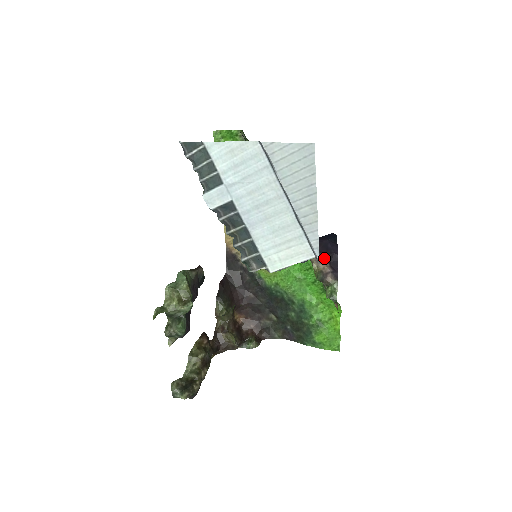
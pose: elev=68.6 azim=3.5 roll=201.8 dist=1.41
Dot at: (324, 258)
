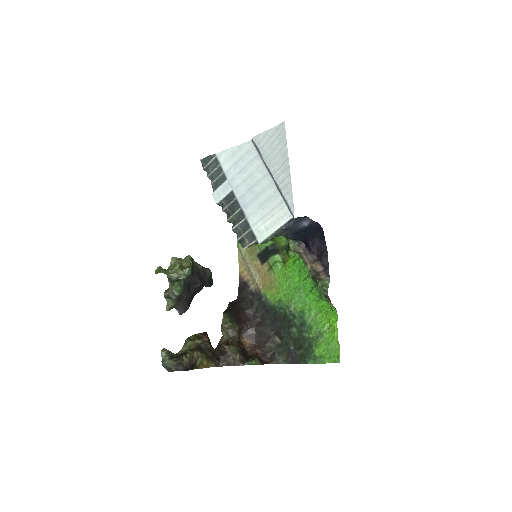
Dot at: (316, 258)
